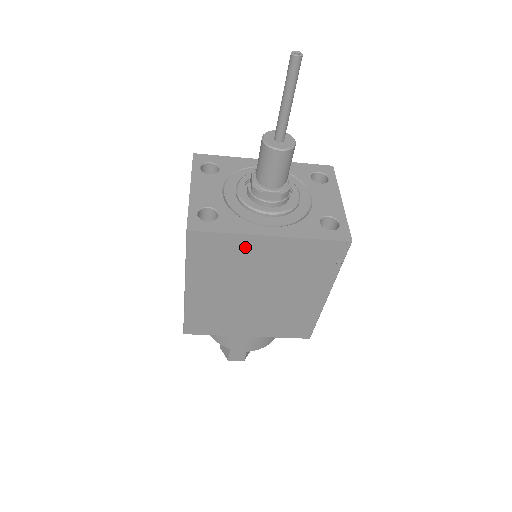
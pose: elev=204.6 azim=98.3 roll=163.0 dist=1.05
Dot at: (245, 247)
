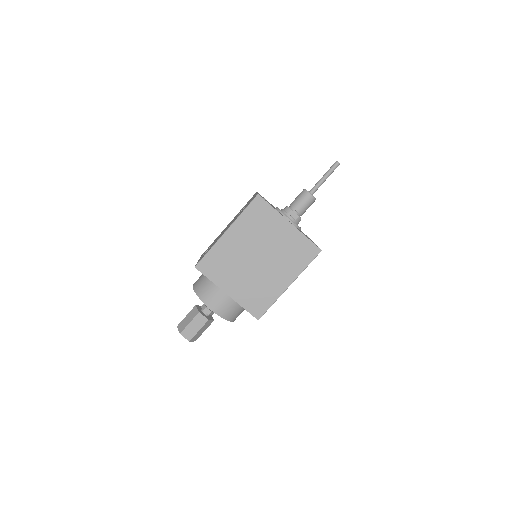
Dot at: (275, 222)
